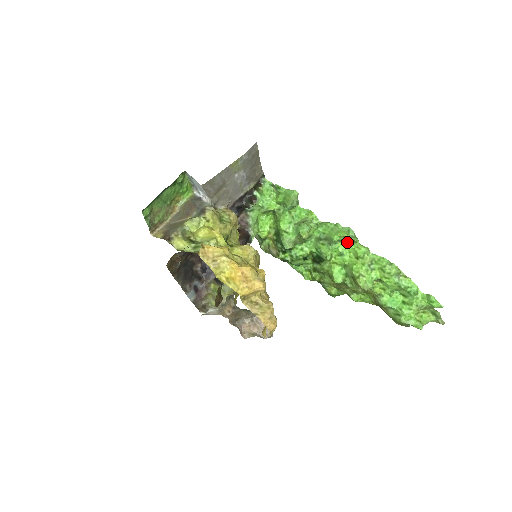
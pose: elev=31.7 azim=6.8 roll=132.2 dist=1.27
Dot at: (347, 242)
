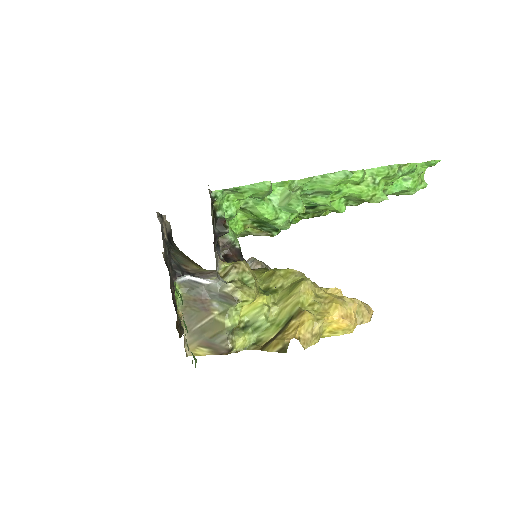
Dot at: occluded
